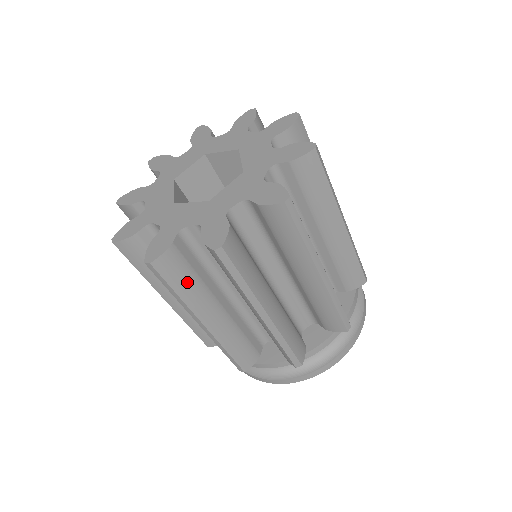
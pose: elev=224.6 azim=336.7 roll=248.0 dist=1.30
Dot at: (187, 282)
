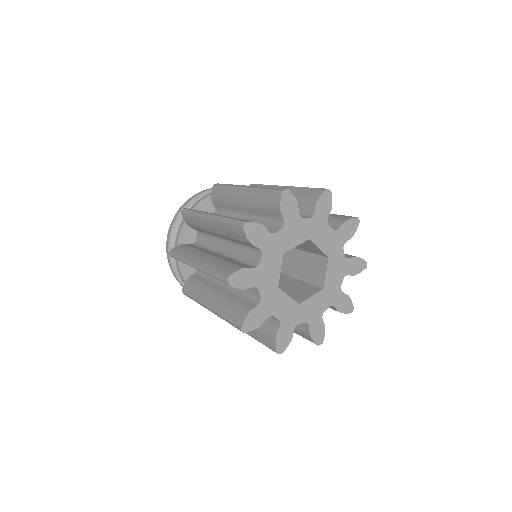
Dot at: occluded
